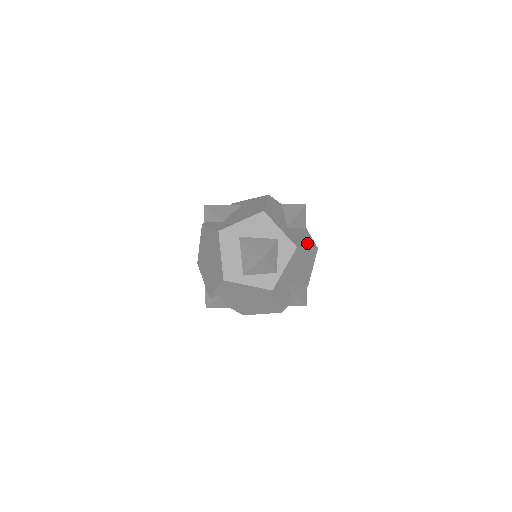
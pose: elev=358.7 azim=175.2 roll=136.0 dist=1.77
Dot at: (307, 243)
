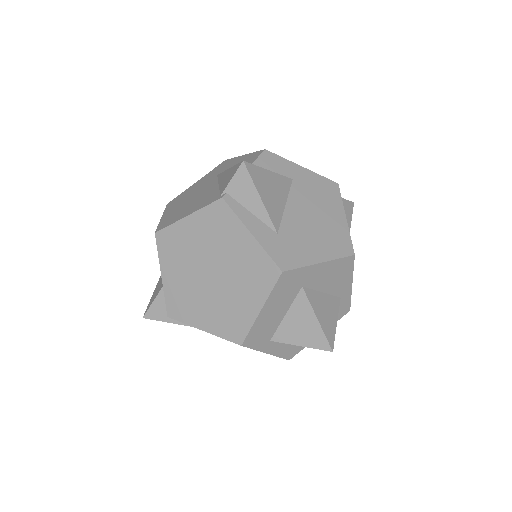
Dot at: occluded
